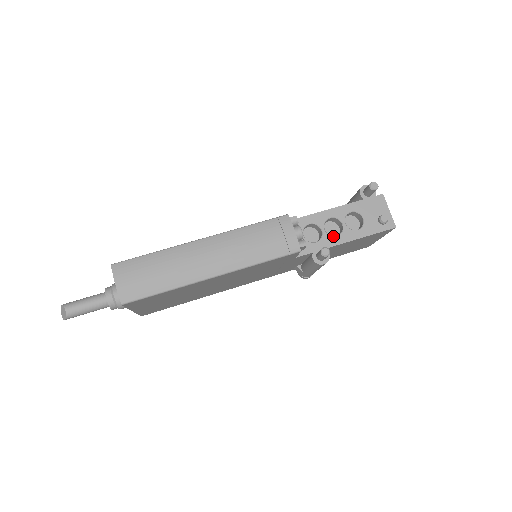
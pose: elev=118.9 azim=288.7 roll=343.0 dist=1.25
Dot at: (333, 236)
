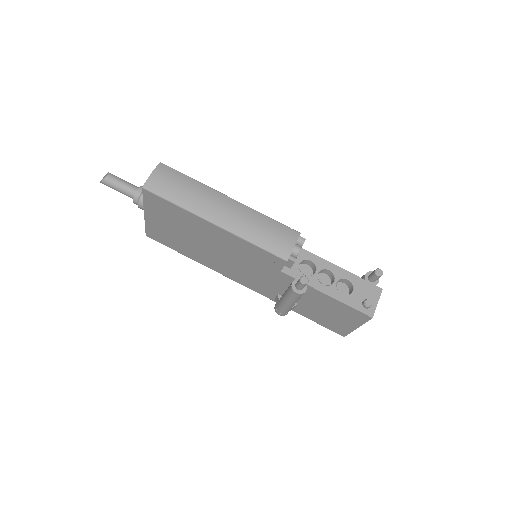
Dot at: (320, 282)
